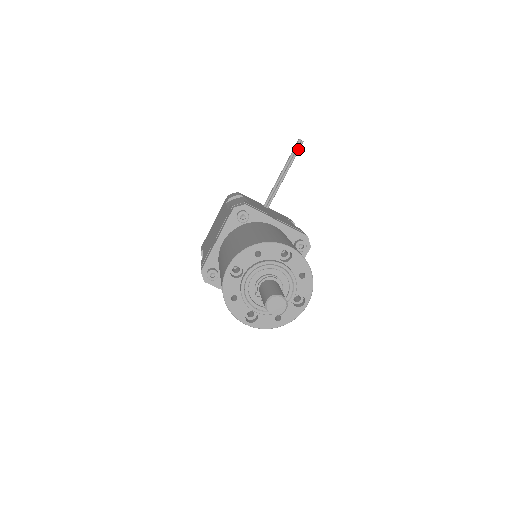
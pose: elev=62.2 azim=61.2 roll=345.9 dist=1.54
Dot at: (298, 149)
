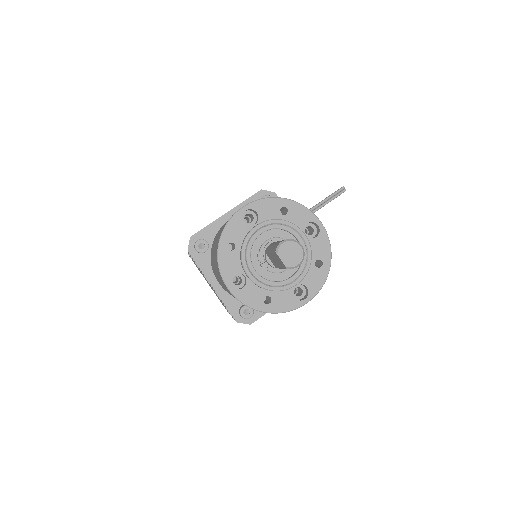
Dot at: (338, 194)
